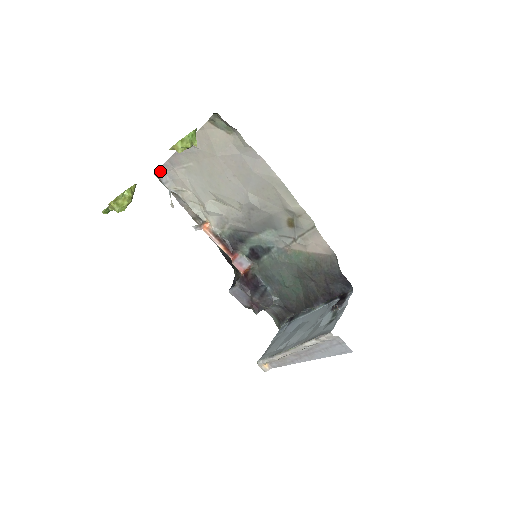
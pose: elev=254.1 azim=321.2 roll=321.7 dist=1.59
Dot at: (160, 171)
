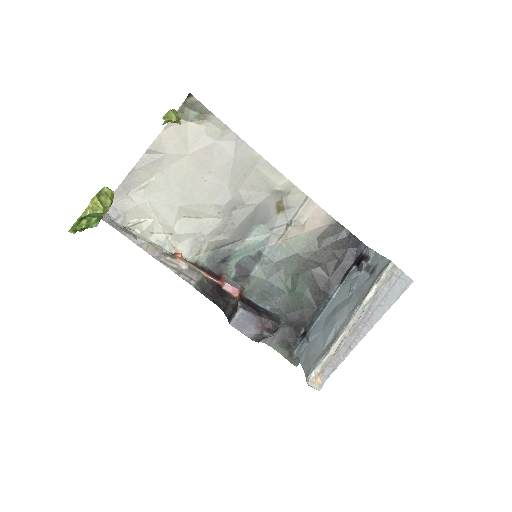
Dot at: occluded
